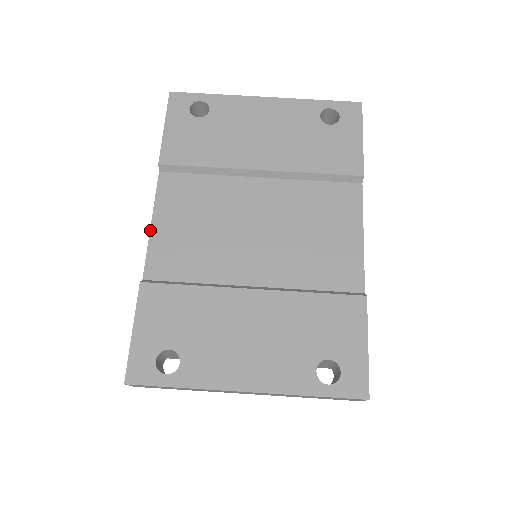
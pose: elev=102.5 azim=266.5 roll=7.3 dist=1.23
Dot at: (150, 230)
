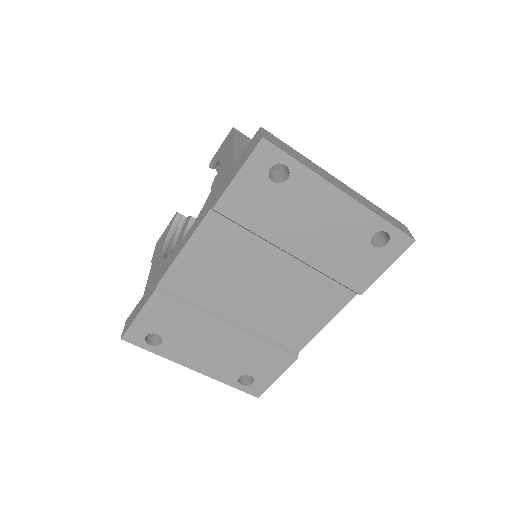
Dot at: (179, 253)
